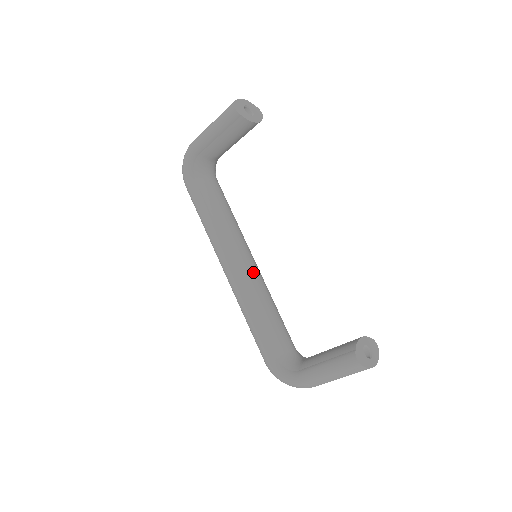
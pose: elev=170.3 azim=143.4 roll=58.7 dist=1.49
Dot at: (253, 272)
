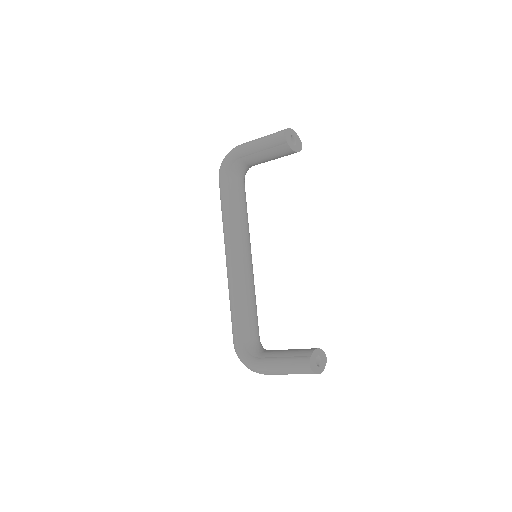
Dot at: (249, 268)
